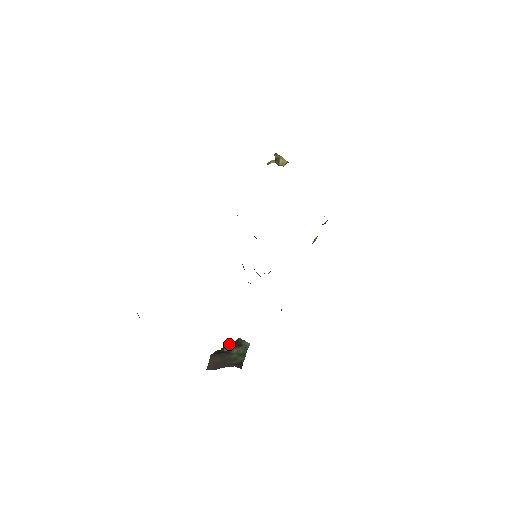
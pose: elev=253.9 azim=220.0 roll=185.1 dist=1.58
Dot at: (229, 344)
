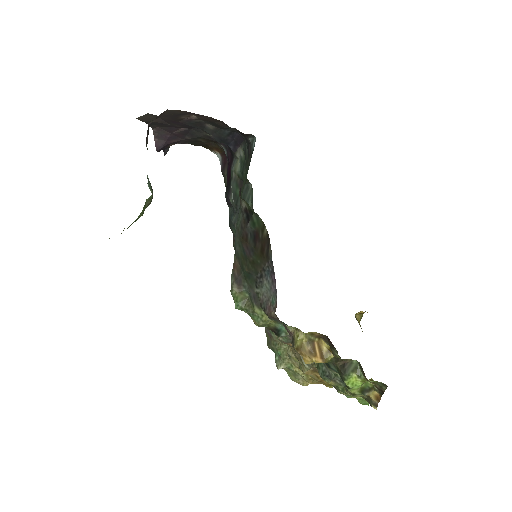
Dot at: occluded
